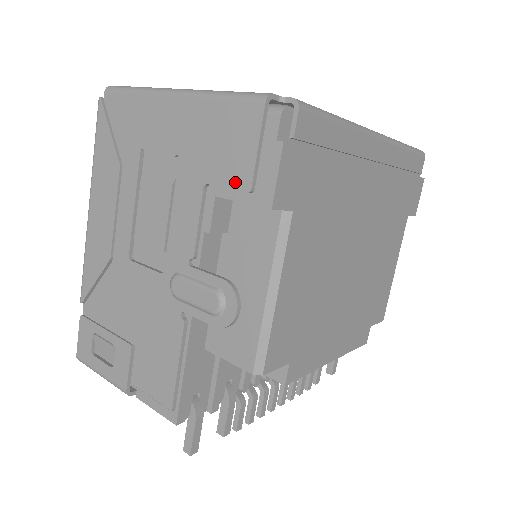
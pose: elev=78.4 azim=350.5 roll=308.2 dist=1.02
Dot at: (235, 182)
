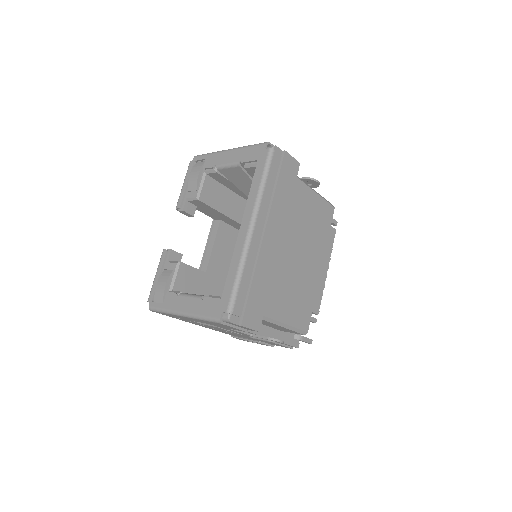
Dot at: occluded
